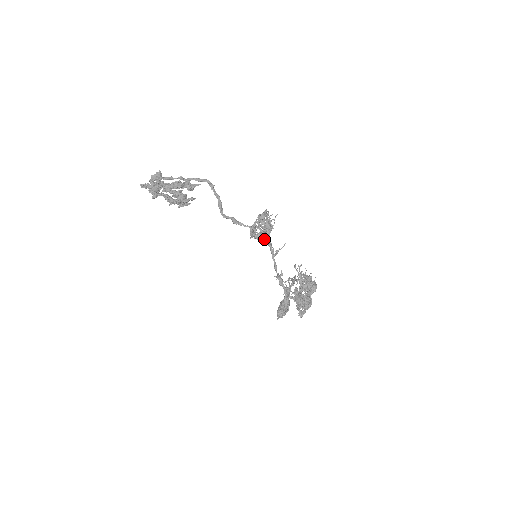
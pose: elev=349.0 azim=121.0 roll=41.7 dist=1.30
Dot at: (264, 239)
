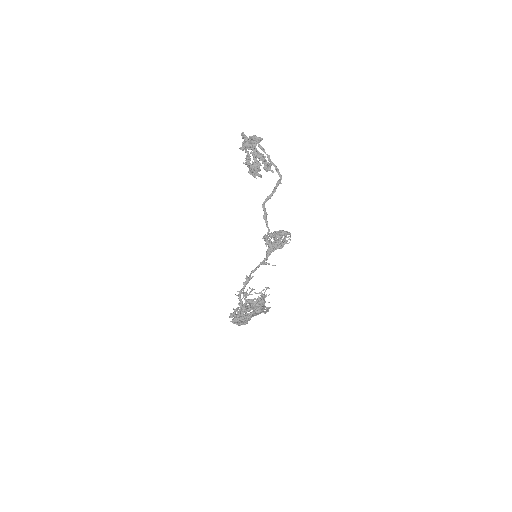
Dot at: (269, 248)
